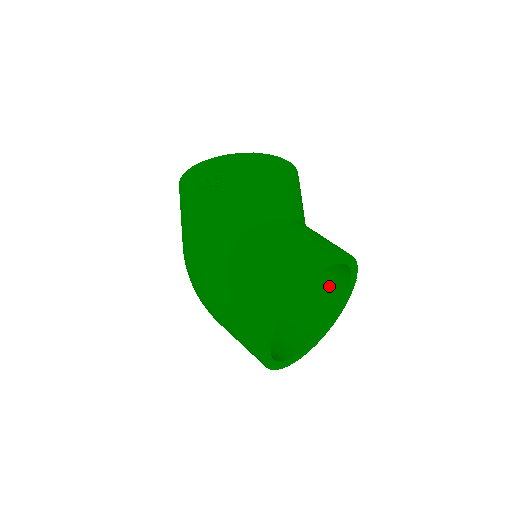
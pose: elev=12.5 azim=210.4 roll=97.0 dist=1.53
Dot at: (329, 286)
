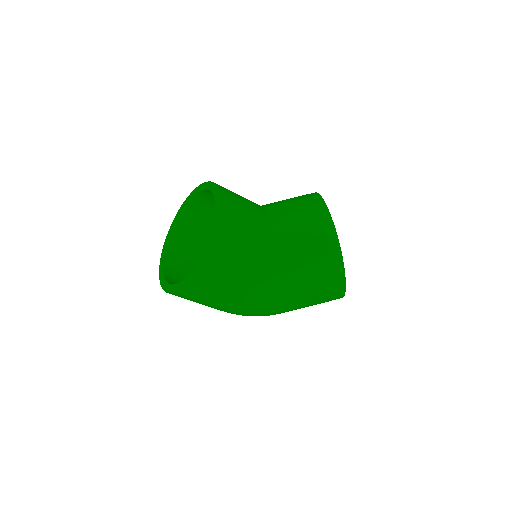
Dot at: occluded
